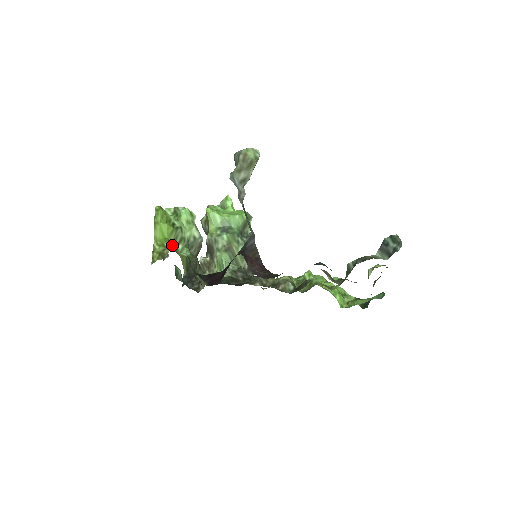
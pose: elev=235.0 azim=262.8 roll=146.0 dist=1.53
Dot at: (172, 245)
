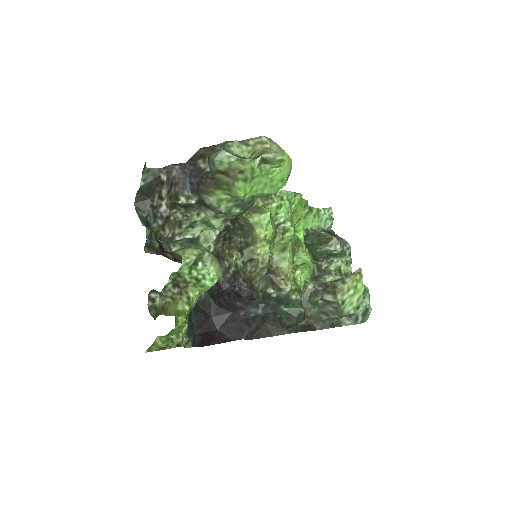
Dot at: (175, 317)
